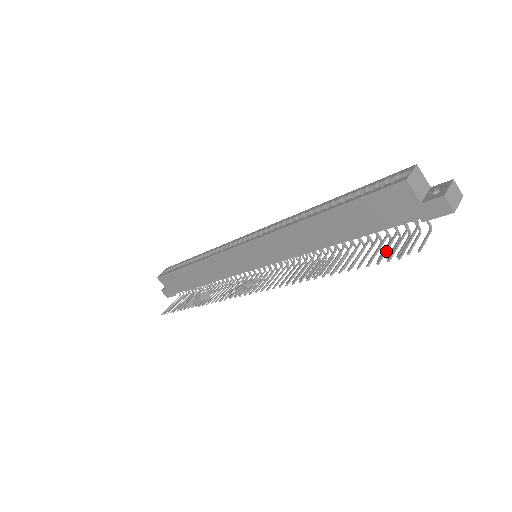
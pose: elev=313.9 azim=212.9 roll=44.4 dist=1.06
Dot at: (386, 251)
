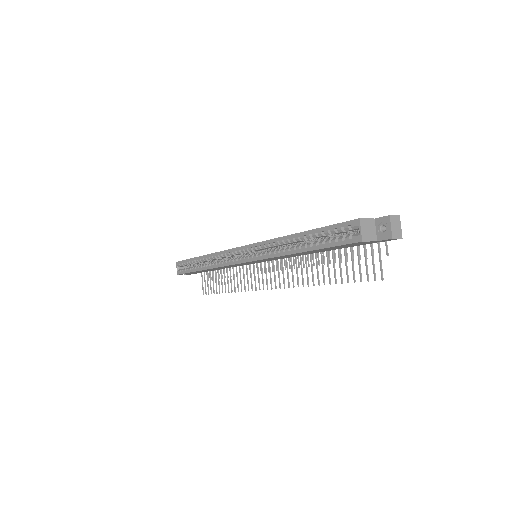
Dot at: (367, 266)
